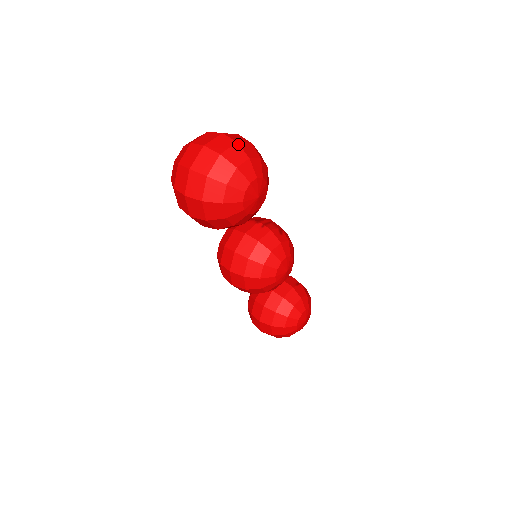
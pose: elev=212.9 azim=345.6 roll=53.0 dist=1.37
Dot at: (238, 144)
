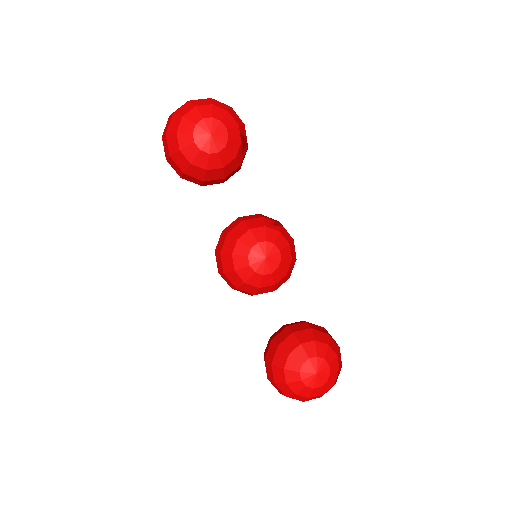
Dot at: (211, 99)
